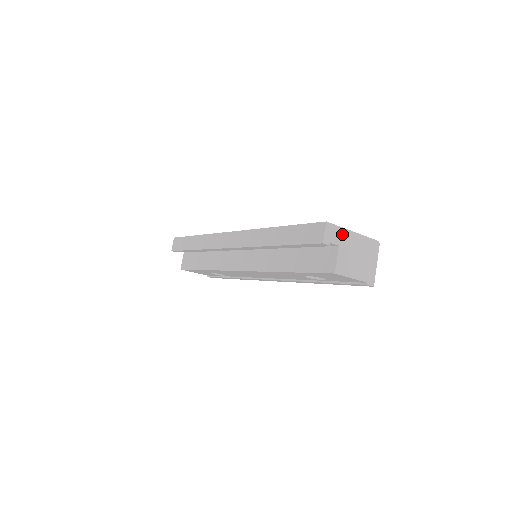
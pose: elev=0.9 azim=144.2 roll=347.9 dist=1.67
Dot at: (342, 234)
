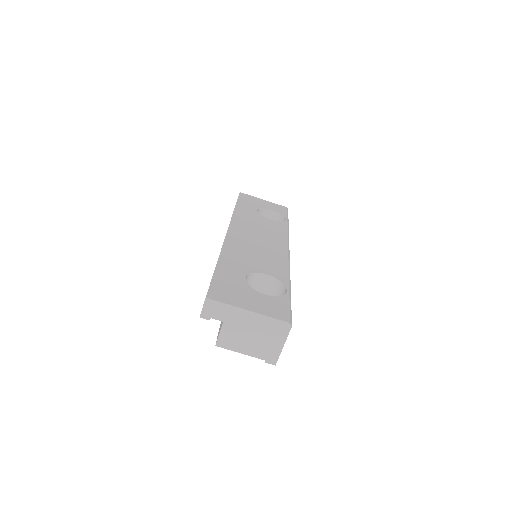
Dot at: (229, 311)
